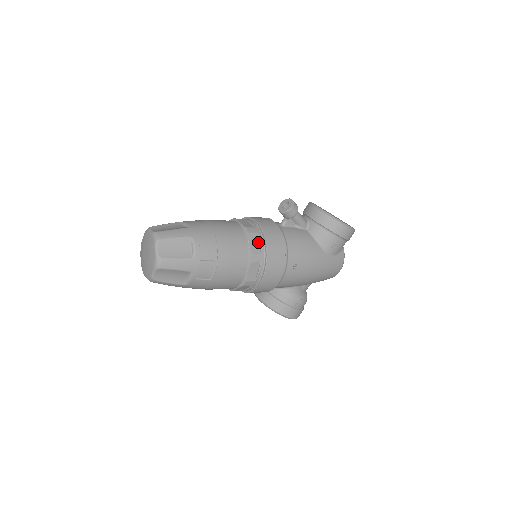
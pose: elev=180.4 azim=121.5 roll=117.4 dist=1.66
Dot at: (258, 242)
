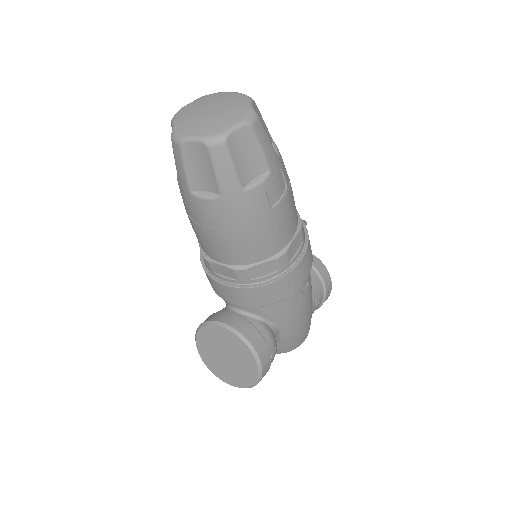
Dot at: occluded
